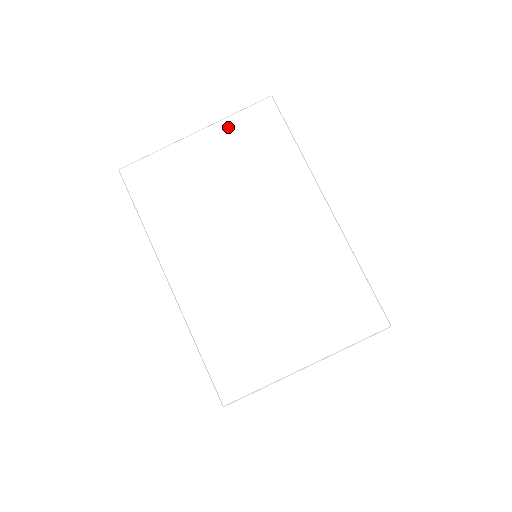
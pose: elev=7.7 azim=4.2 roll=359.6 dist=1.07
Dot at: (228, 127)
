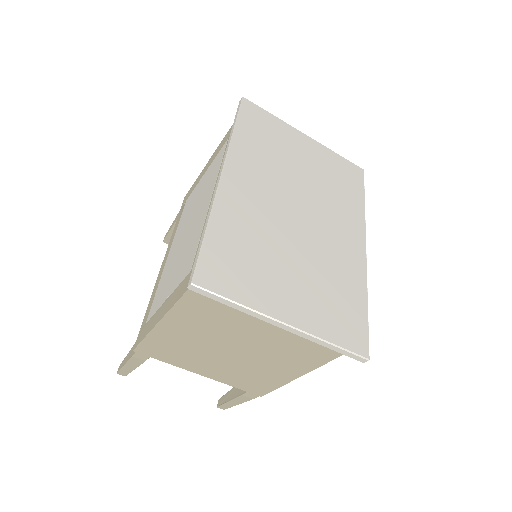
Dot at: (329, 154)
